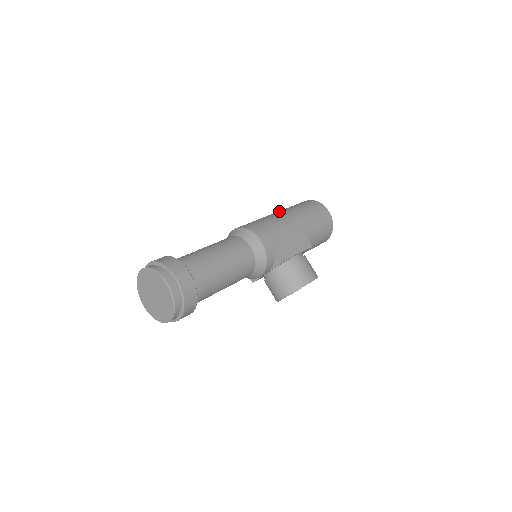
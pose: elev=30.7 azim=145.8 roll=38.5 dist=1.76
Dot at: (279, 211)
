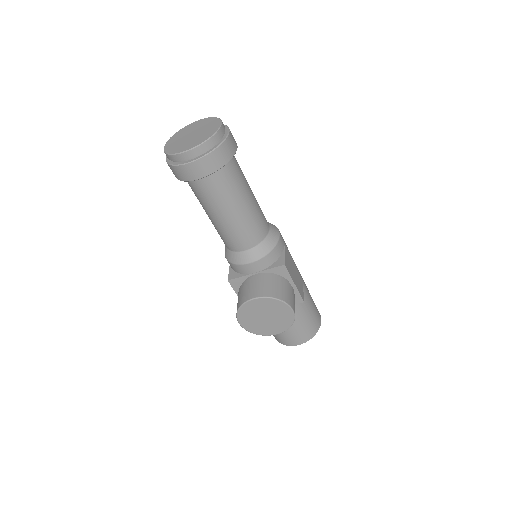
Dot at: occluded
